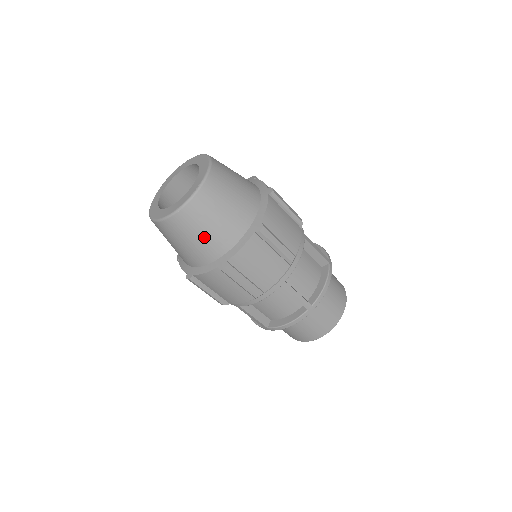
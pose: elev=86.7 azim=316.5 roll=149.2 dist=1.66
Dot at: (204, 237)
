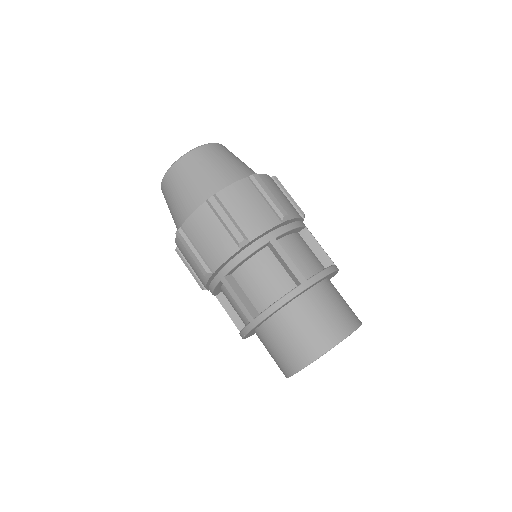
Dot at: (200, 178)
